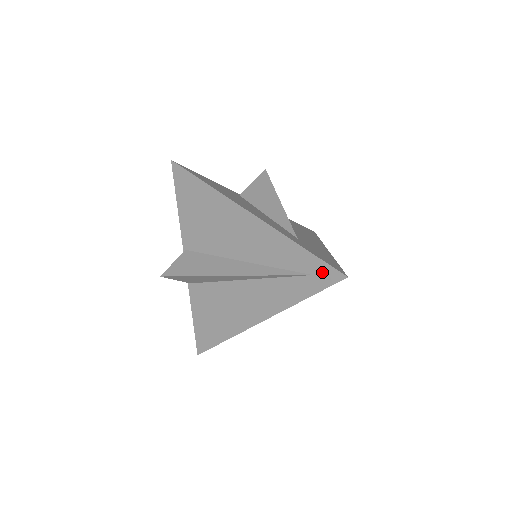
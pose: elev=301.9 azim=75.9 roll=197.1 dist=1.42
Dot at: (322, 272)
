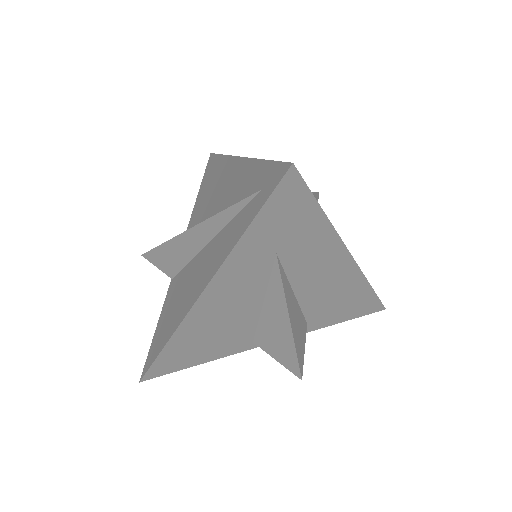
Dot at: (271, 177)
